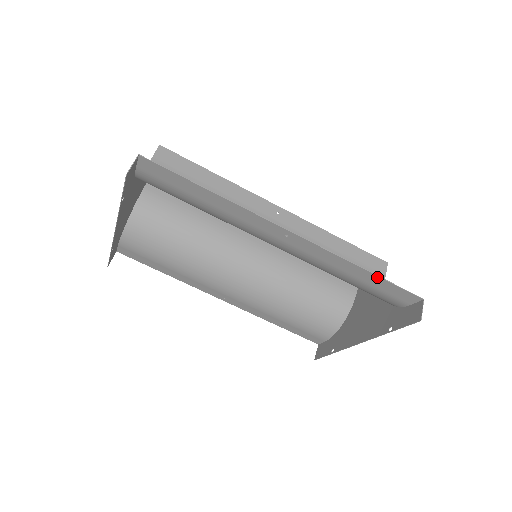
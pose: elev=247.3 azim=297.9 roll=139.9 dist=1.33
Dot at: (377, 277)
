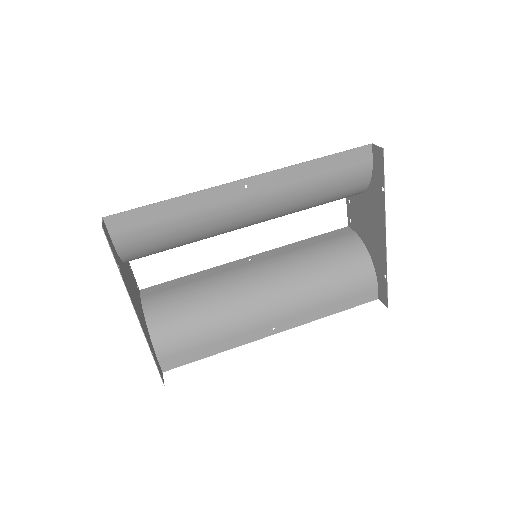
Dot at: (328, 158)
